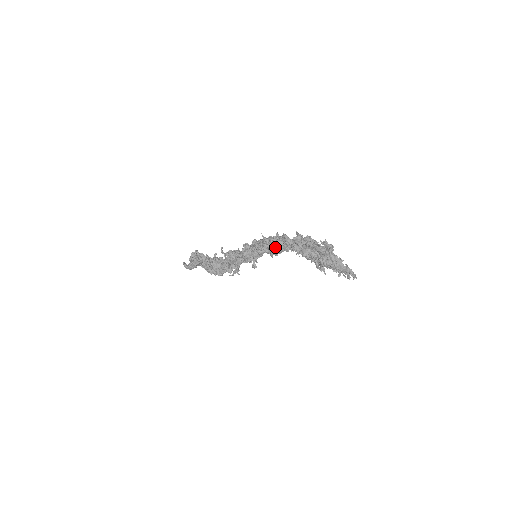
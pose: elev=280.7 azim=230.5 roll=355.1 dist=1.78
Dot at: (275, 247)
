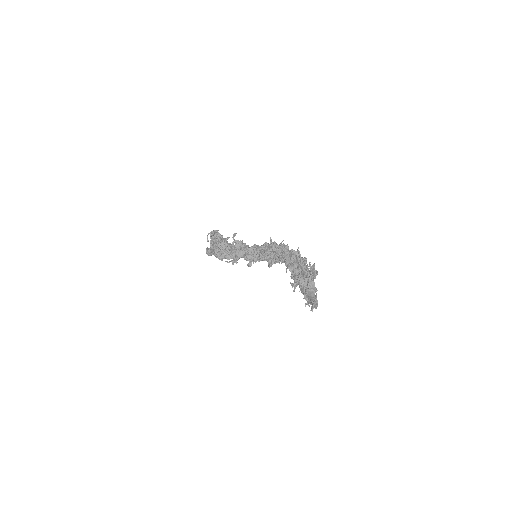
Dot at: (273, 252)
